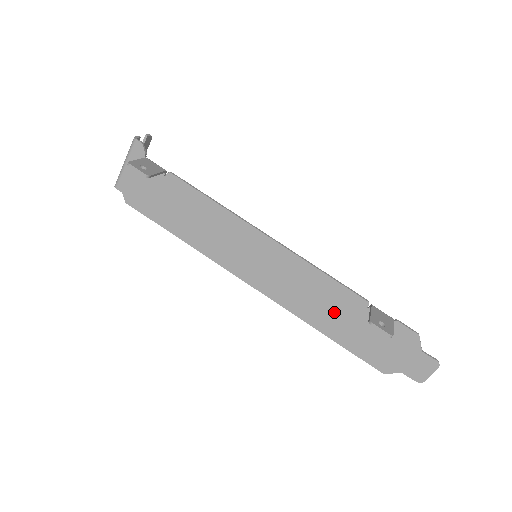
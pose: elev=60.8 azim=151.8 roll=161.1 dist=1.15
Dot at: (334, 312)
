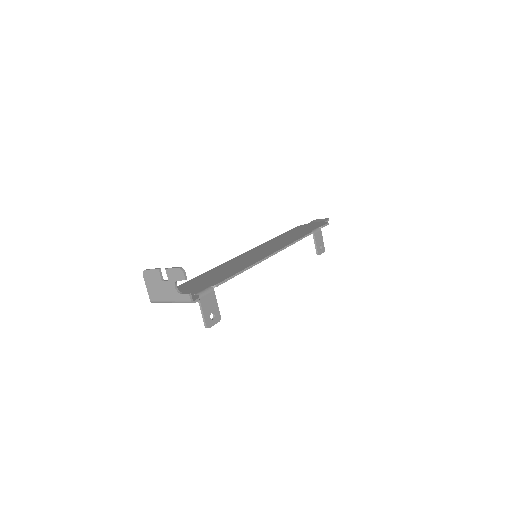
Dot at: occluded
